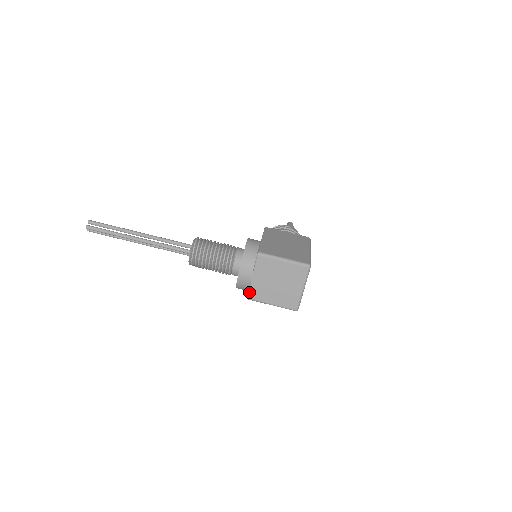
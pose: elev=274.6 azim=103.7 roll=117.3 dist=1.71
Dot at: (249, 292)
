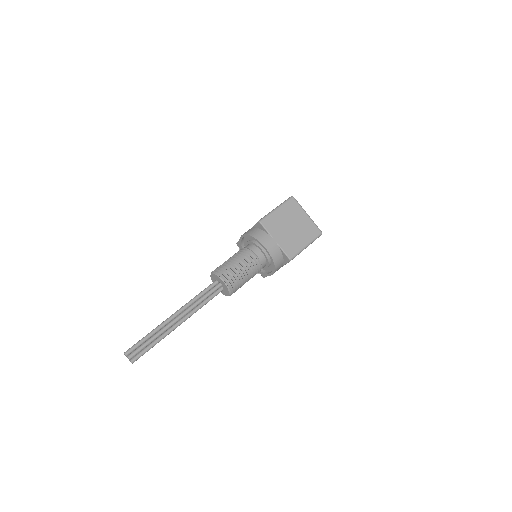
Dot at: (286, 254)
